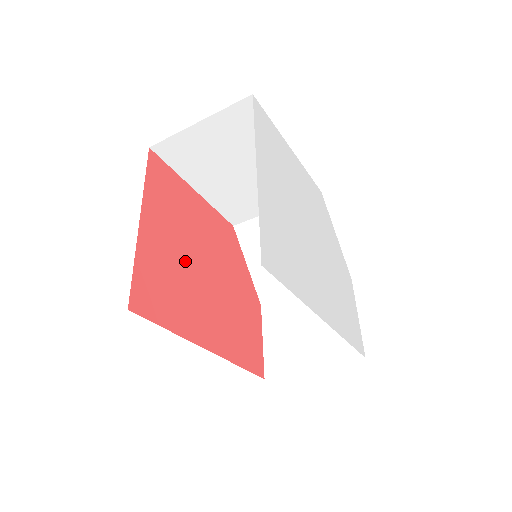
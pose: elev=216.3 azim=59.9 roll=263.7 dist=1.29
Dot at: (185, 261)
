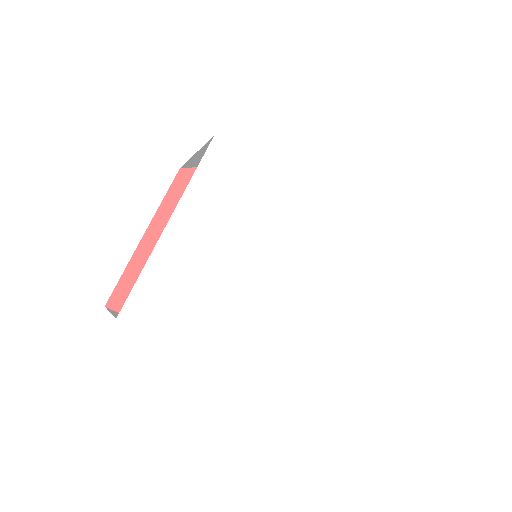
Dot at: occluded
